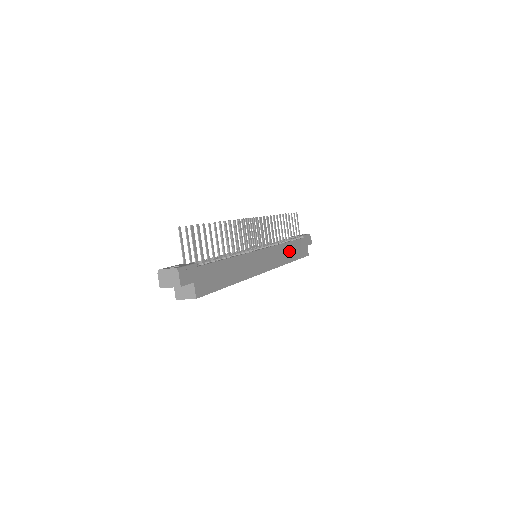
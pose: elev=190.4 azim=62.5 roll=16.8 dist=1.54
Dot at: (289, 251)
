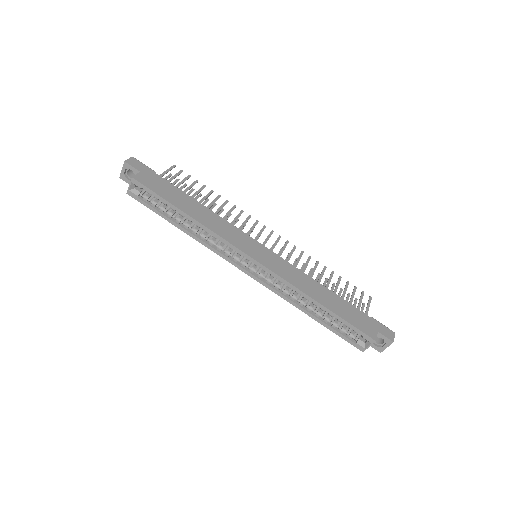
Dot at: (320, 293)
